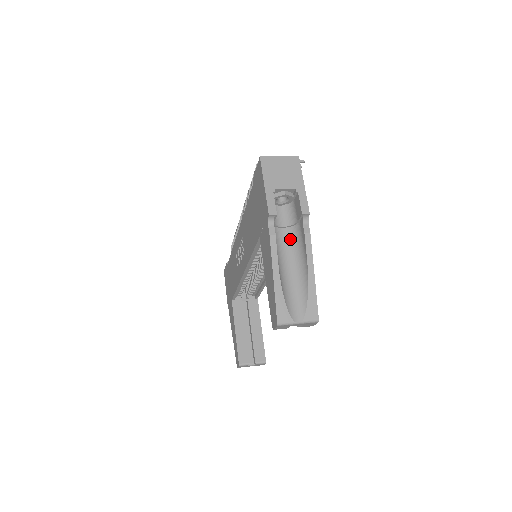
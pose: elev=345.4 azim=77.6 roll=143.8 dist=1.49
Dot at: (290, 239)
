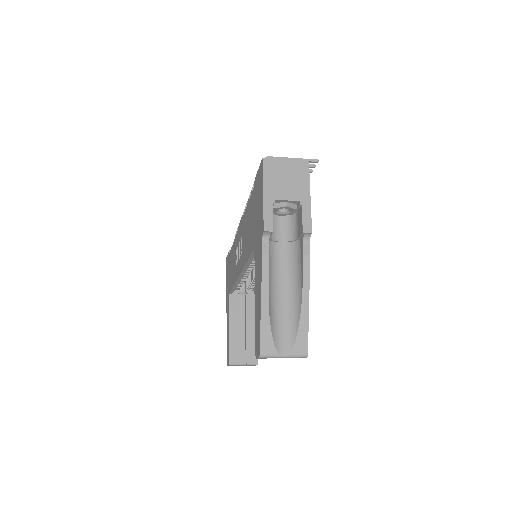
Dot at: (287, 257)
